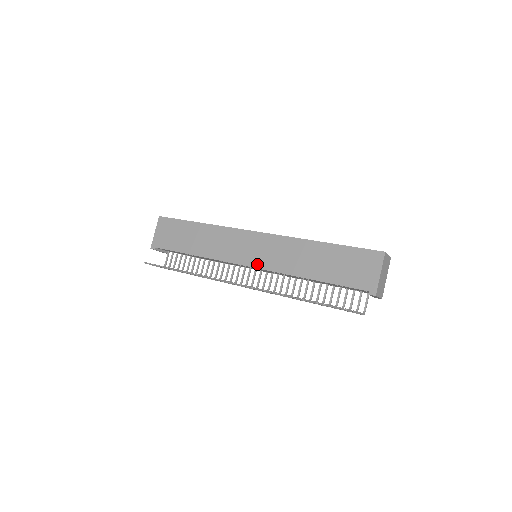
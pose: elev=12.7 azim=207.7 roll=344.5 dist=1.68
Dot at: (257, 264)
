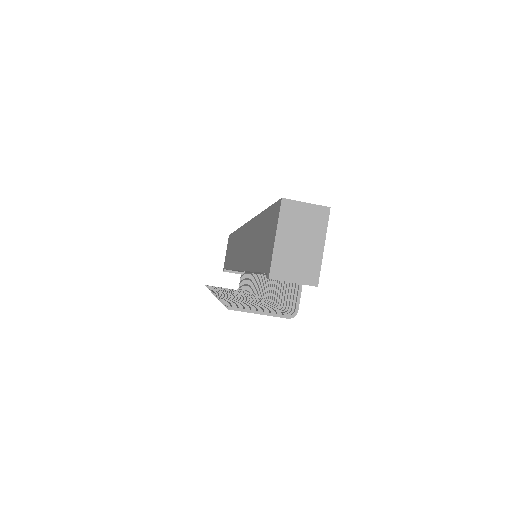
Dot at: (240, 265)
